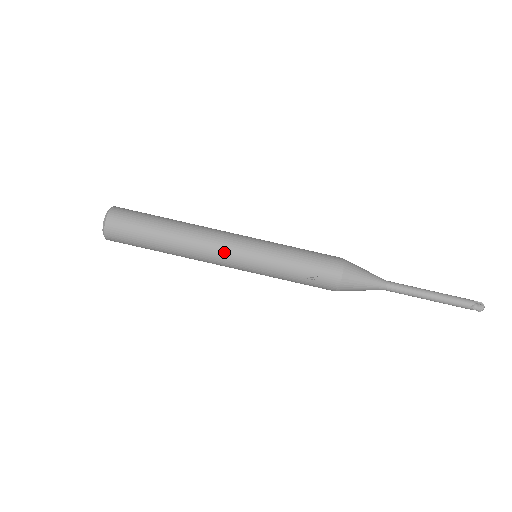
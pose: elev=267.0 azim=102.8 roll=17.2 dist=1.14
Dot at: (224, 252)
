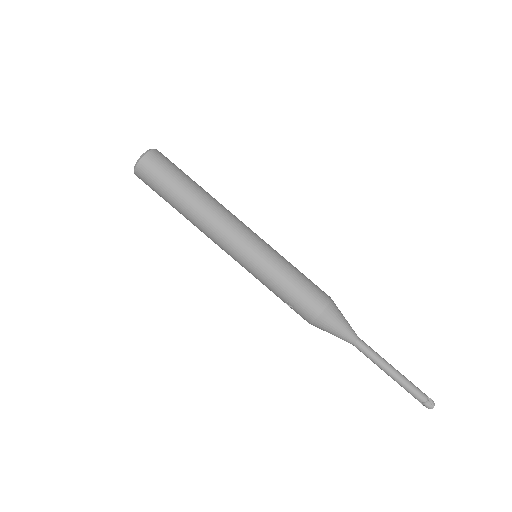
Dot at: (223, 246)
